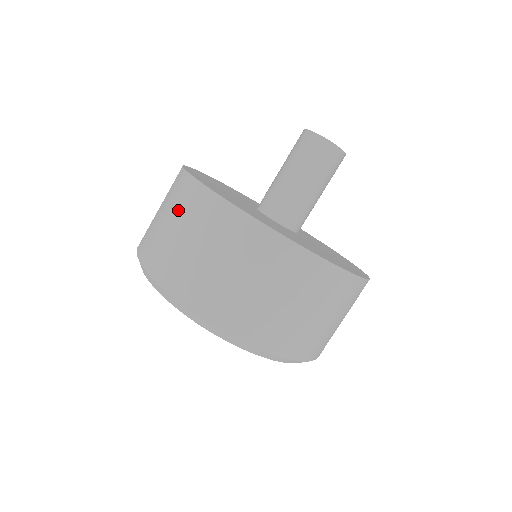
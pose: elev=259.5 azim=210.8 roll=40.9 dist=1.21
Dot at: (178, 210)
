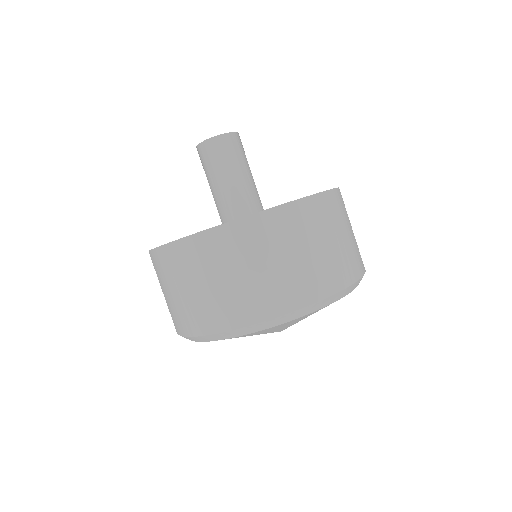
Dot at: (199, 269)
